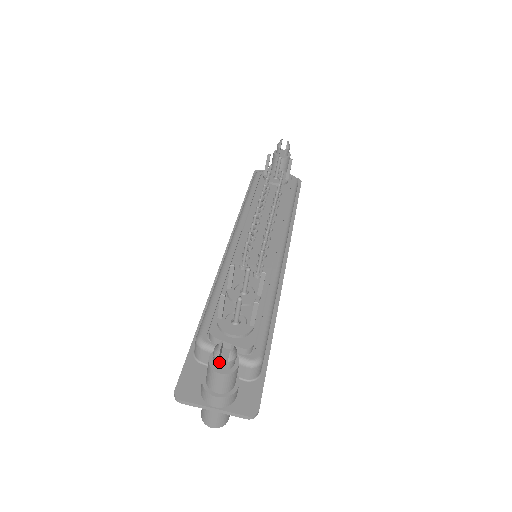
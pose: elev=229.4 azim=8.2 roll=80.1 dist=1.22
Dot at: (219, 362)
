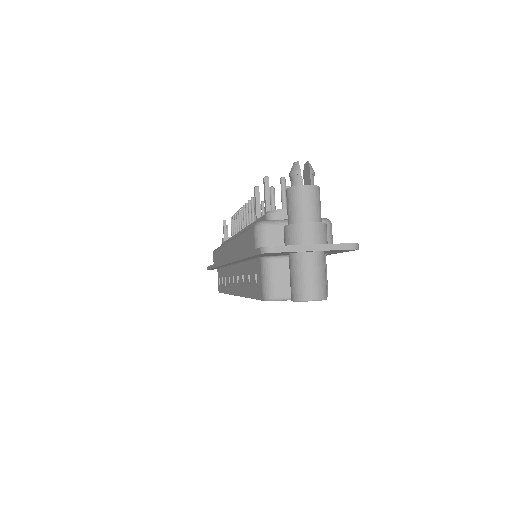
Dot at: occluded
